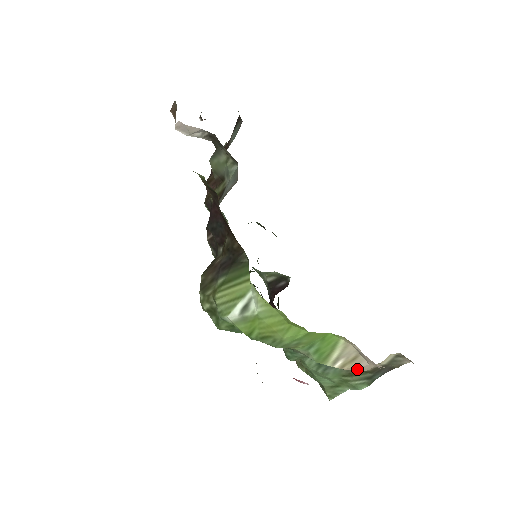
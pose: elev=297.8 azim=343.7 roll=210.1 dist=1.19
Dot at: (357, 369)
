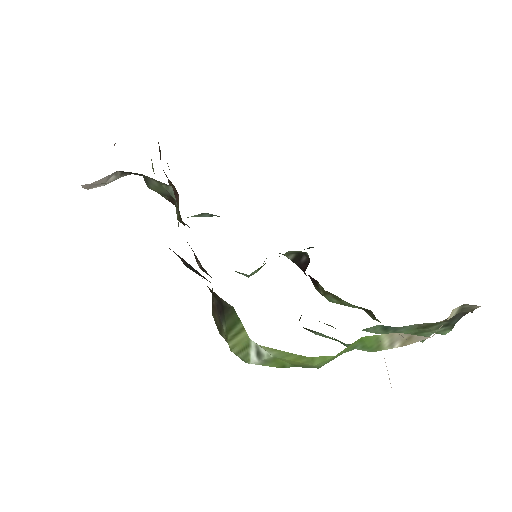
Dot at: occluded
